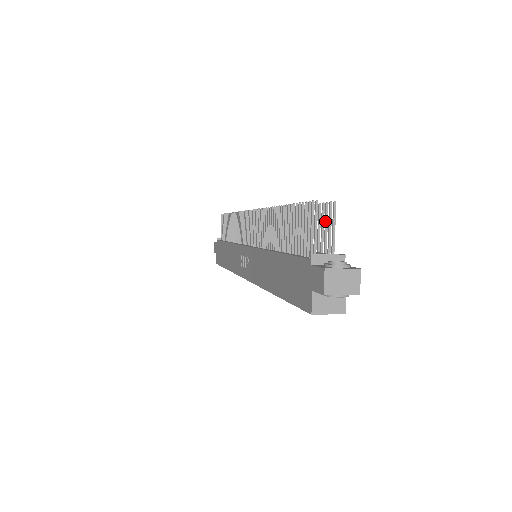
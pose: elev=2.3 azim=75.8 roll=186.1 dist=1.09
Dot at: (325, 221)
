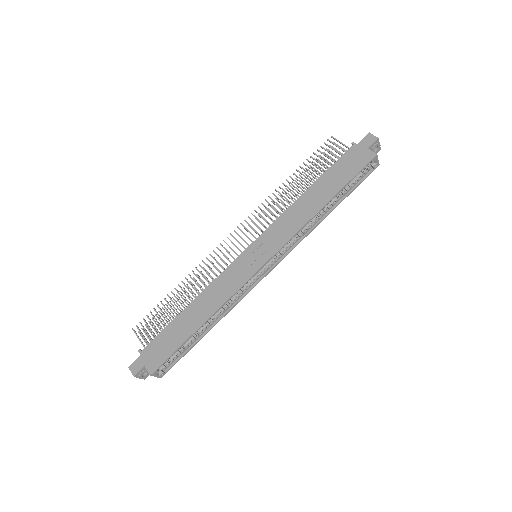
Dot at: (333, 153)
